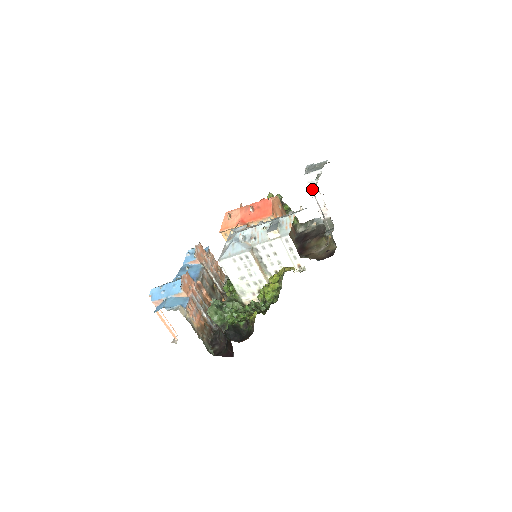
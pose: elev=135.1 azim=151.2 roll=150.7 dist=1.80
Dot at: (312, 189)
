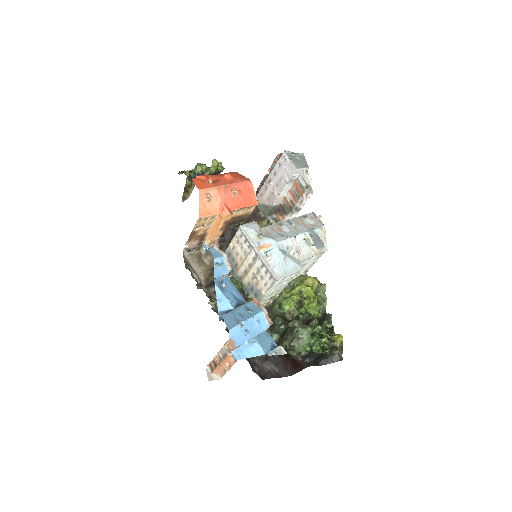
Dot at: (312, 192)
